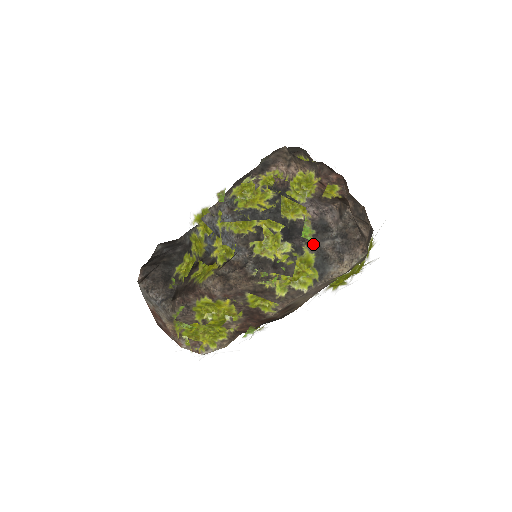
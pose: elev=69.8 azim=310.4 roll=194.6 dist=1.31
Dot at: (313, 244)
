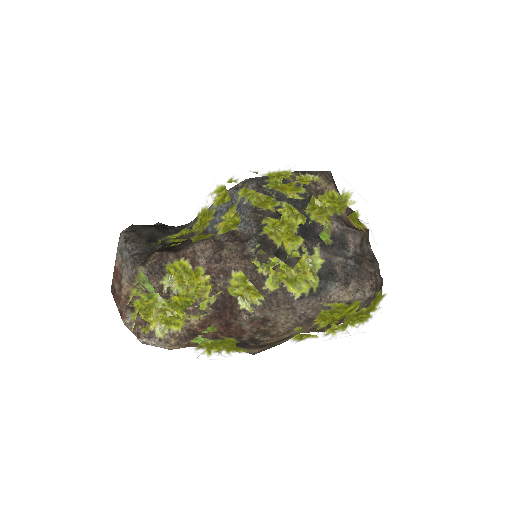
Dot at: occluded
